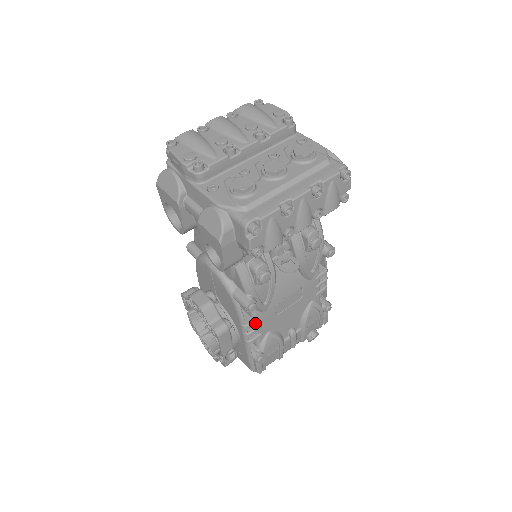
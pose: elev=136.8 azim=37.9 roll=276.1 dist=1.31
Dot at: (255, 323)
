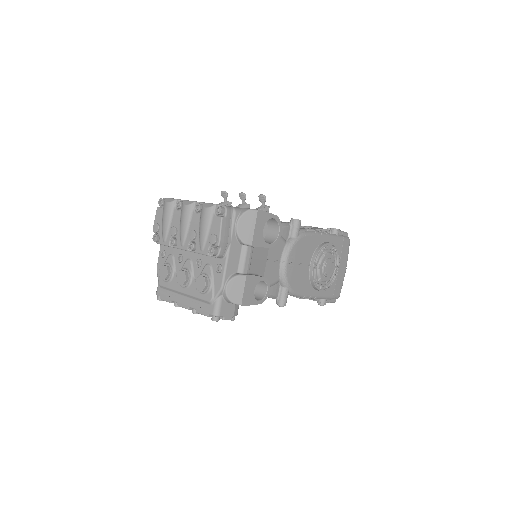
Dot at: occluded
